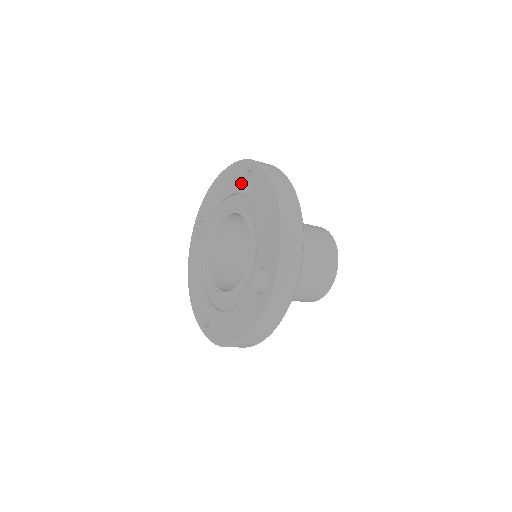
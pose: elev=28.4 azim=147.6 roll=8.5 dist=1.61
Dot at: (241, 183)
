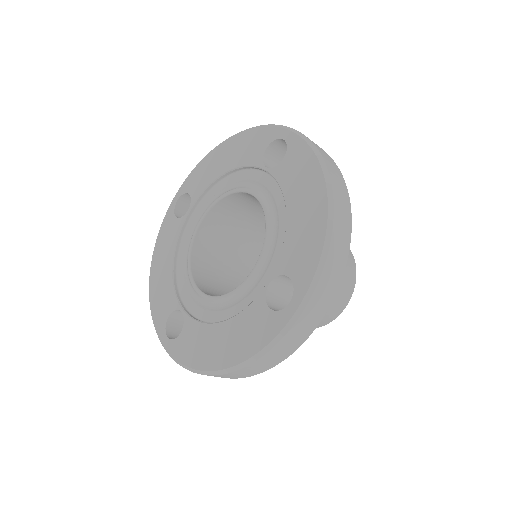
Dot at: (263, 154)
